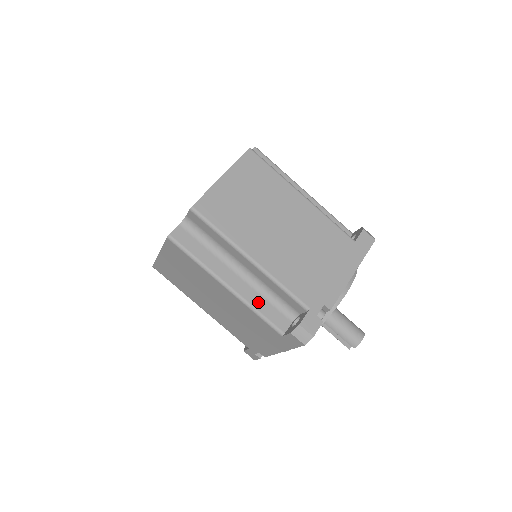
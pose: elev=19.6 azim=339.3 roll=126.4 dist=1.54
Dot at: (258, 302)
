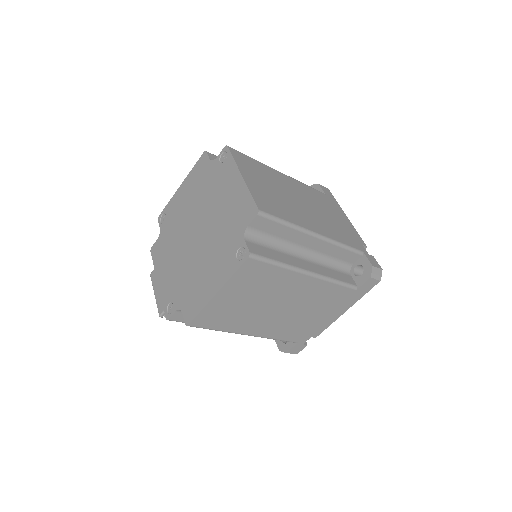
Dot at: (330, 273)
